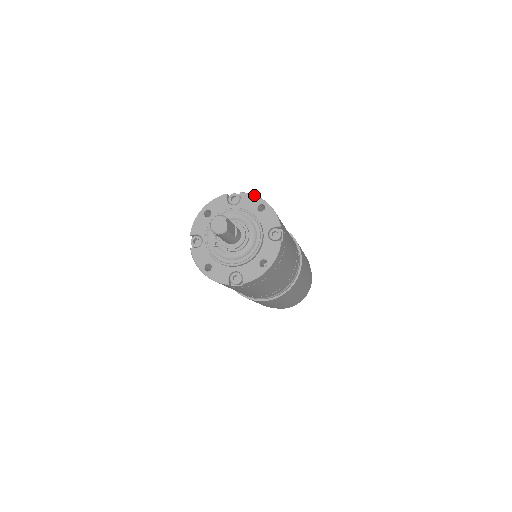
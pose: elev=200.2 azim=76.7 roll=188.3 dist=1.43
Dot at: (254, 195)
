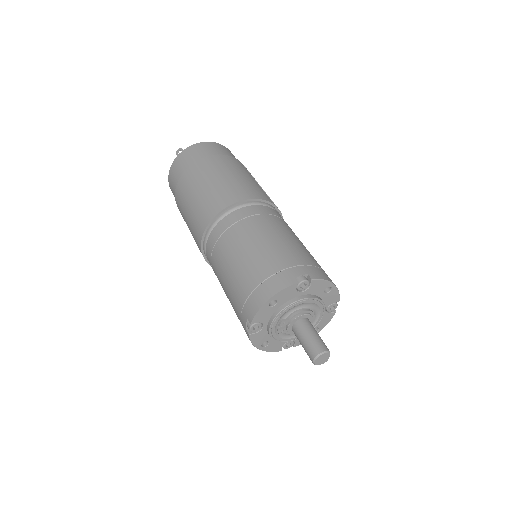
Dot at: (325, 281)
